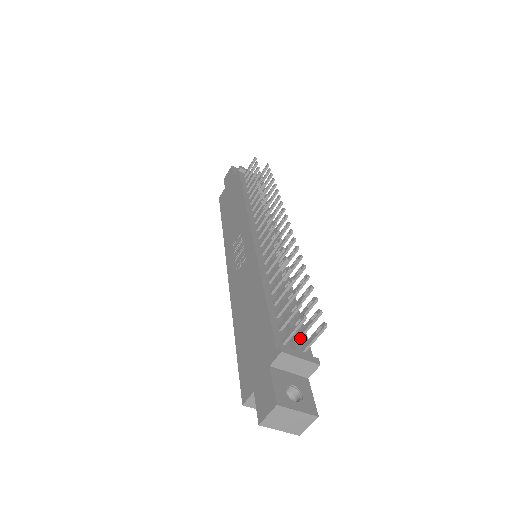
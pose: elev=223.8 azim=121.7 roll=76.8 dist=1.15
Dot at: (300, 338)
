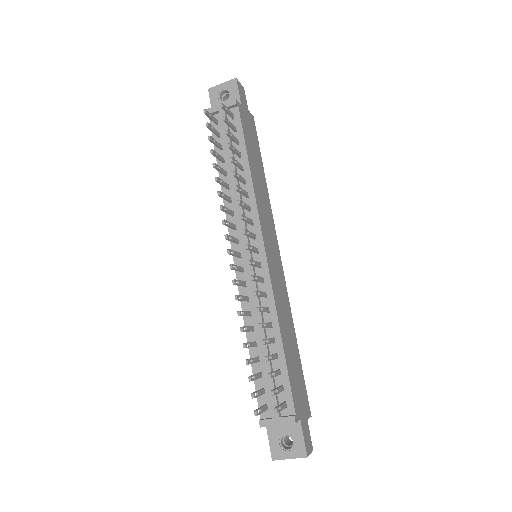
Dot at: (282, 391)
